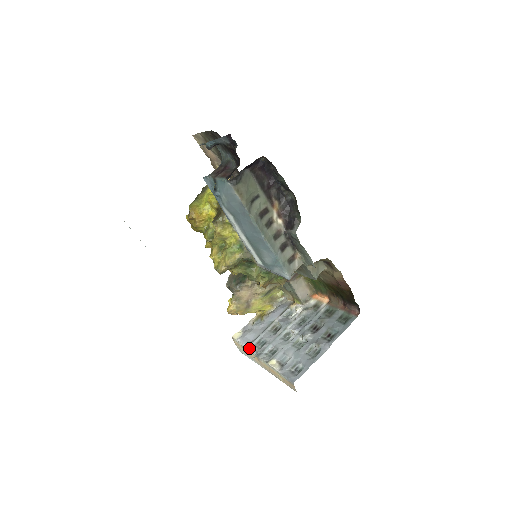
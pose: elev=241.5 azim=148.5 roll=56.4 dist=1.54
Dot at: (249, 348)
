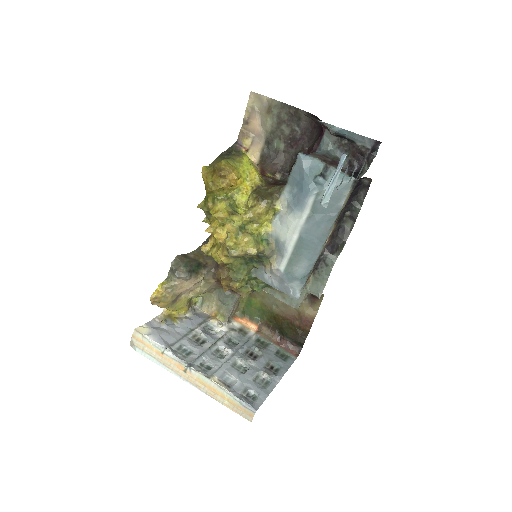
Dot at: (172, 352)
